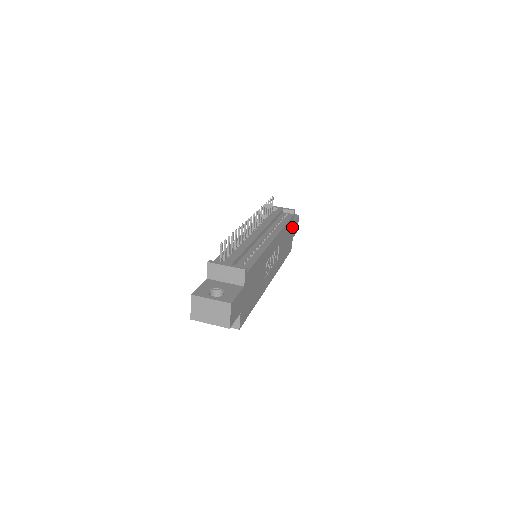
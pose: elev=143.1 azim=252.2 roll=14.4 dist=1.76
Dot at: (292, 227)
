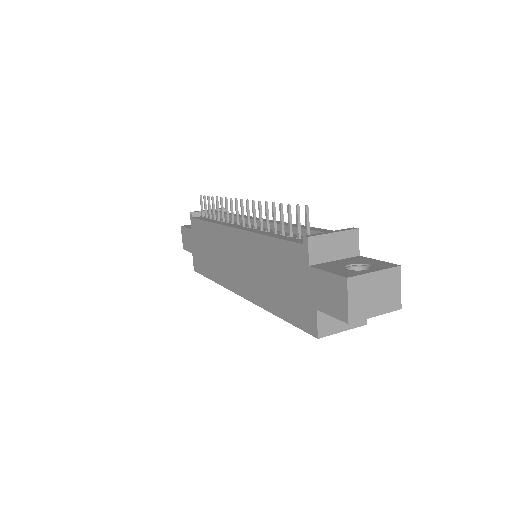
Dot at: occluded
